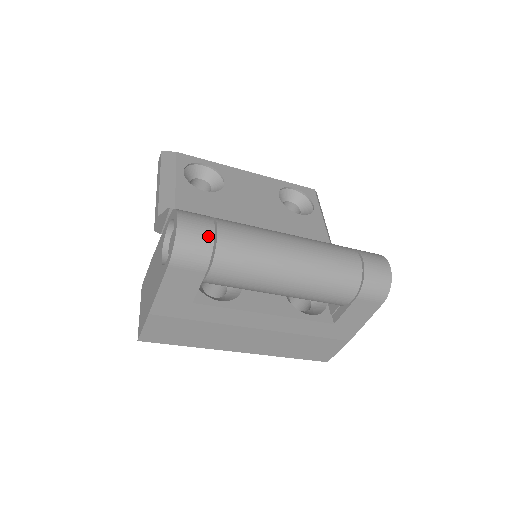
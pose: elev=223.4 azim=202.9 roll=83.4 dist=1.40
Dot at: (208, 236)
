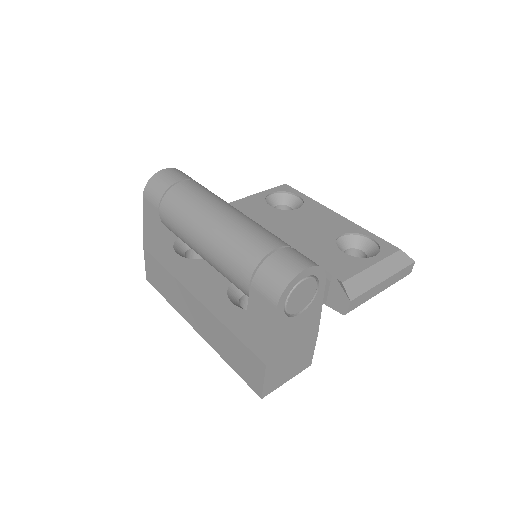
Dot at: (170, 182)
